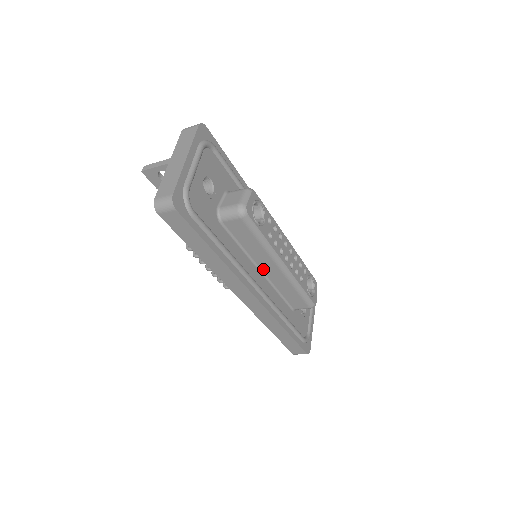
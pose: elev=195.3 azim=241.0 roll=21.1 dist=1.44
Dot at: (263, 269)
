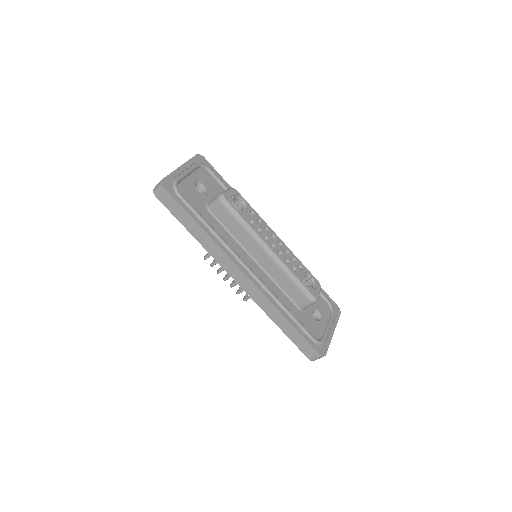
Dot at: (256, 258)
